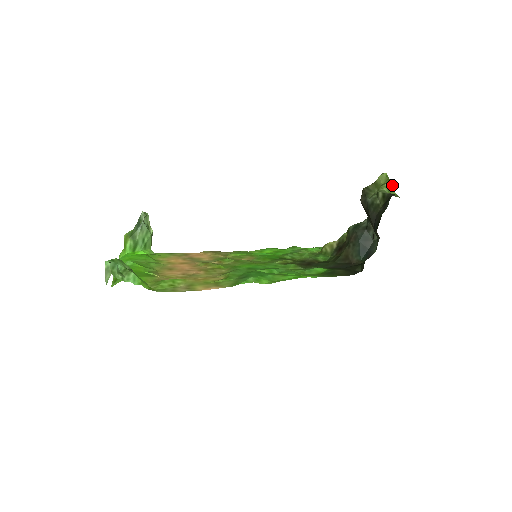
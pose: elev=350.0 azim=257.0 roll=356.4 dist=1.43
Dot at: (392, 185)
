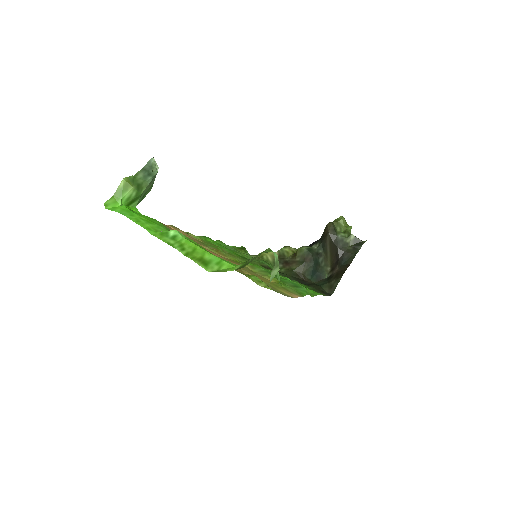
Dot at: occluded
